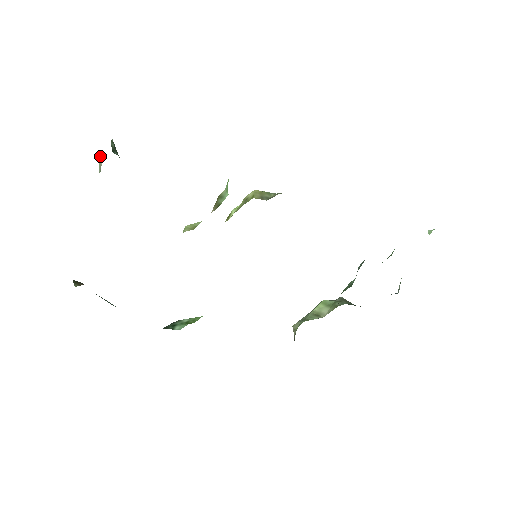
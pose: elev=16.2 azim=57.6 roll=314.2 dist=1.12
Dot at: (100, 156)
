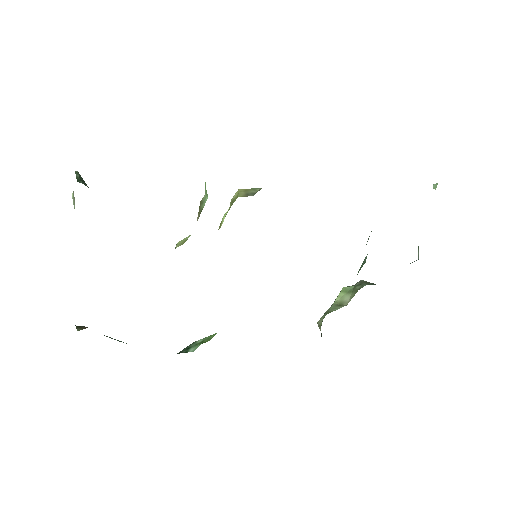
Dot at: (72, 193)
